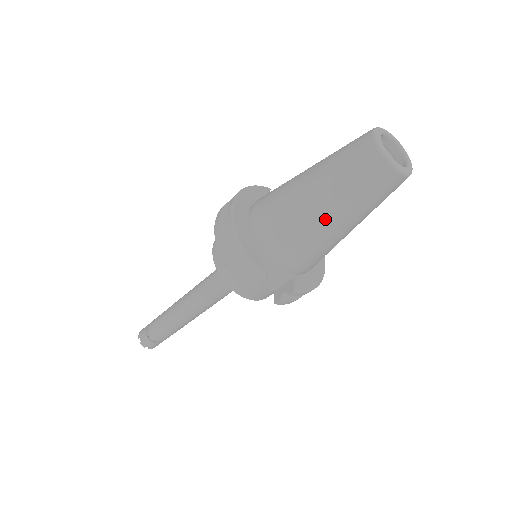
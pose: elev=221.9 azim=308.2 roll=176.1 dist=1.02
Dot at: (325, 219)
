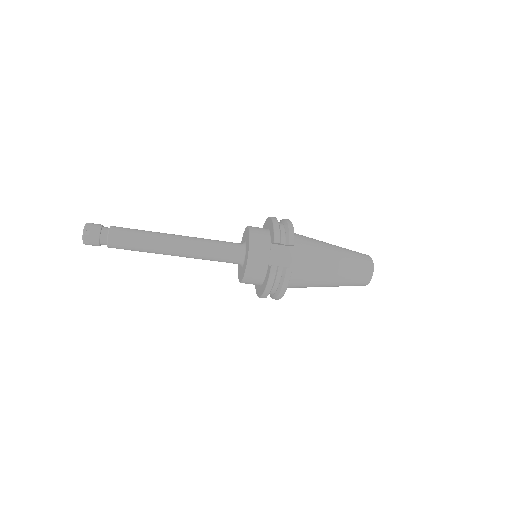
Dot at: (334, 257)
